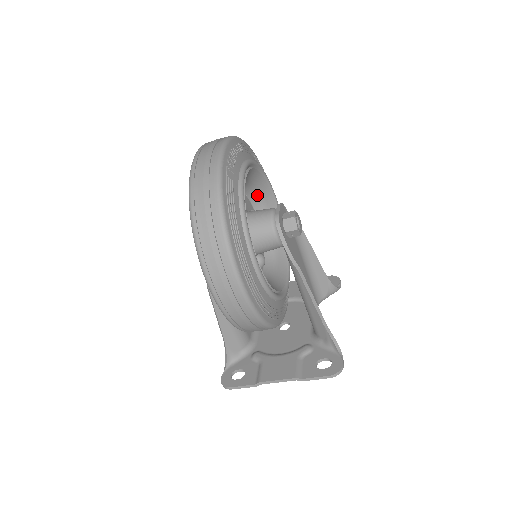
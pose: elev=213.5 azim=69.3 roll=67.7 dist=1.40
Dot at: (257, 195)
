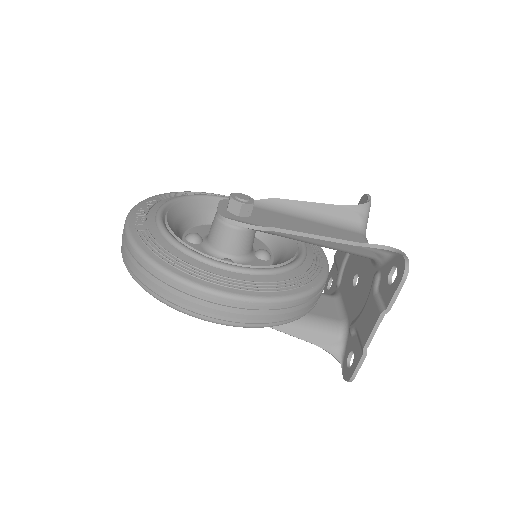
Dot at: occluded
